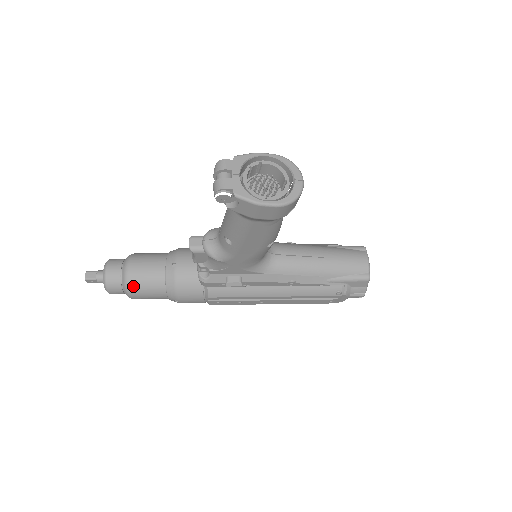
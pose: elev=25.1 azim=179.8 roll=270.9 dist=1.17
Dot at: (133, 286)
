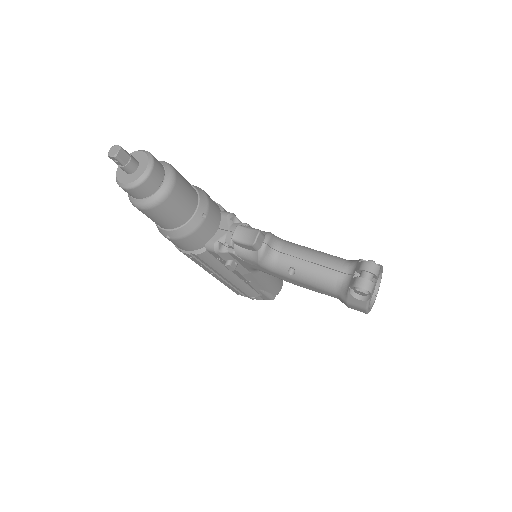
Dot at: (160, 208)
